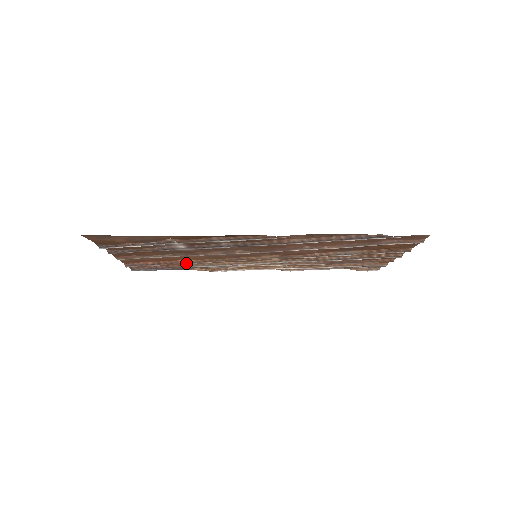
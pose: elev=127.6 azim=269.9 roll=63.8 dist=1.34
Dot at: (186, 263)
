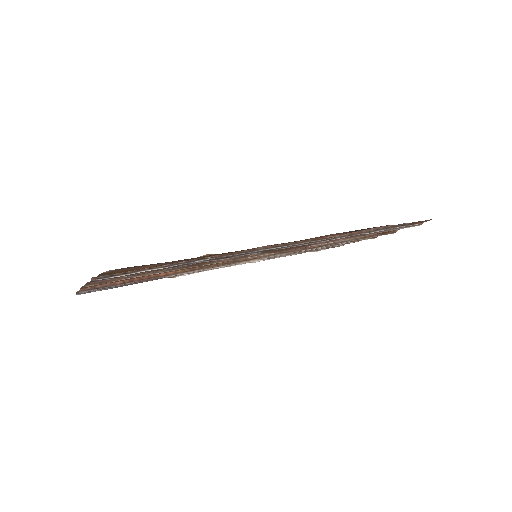
Dot at: (168, 275)
